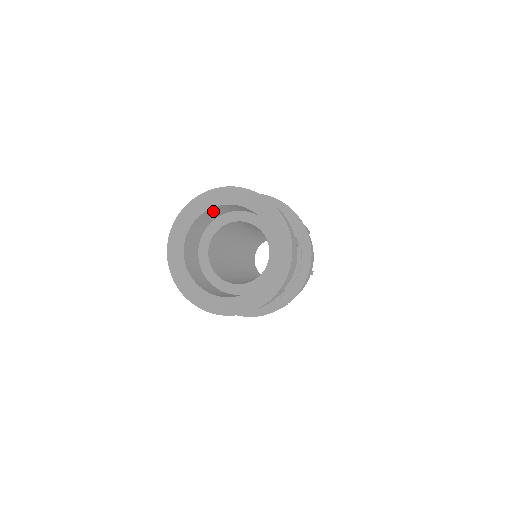
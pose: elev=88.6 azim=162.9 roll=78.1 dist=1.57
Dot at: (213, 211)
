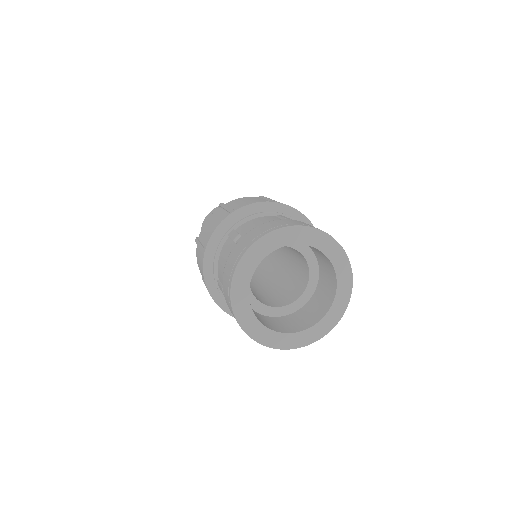
Dot at: occluded
